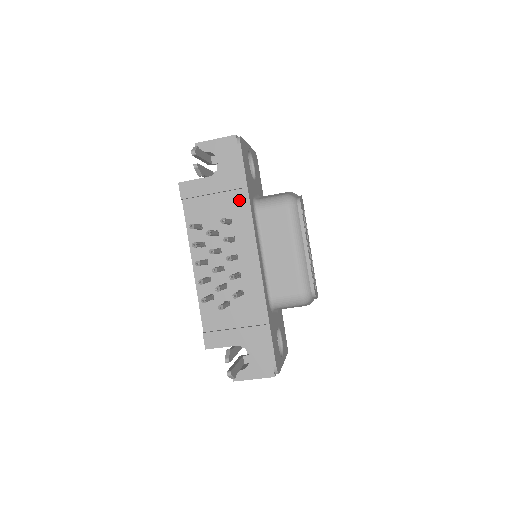
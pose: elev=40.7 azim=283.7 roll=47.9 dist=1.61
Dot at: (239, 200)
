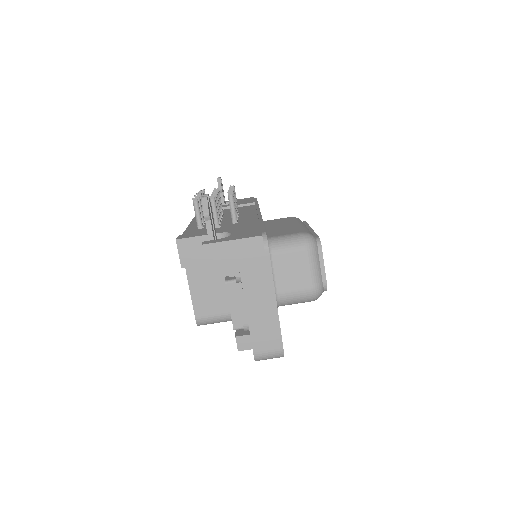
Dot at: (248, 207)
